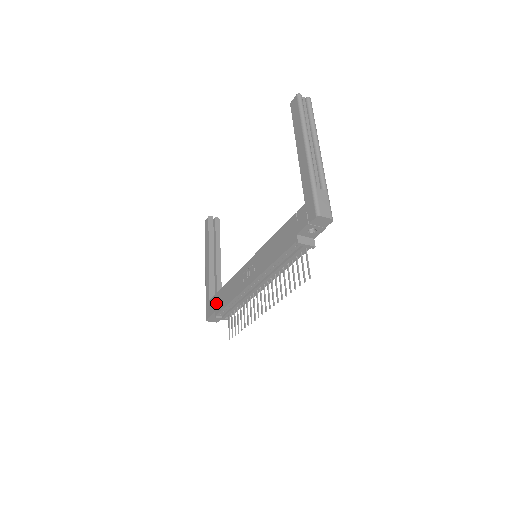
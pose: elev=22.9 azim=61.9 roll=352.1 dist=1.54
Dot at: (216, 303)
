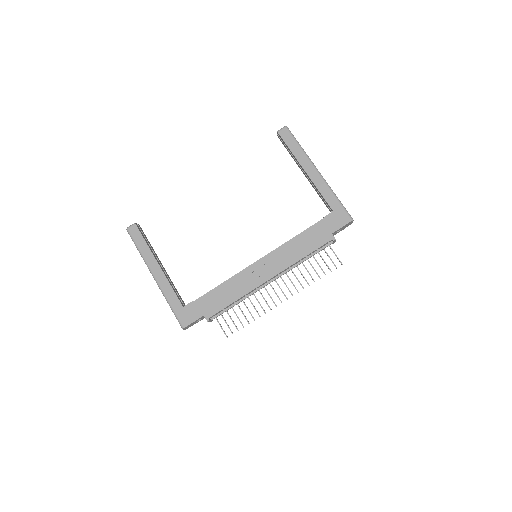
Dot at: (205, 307)
